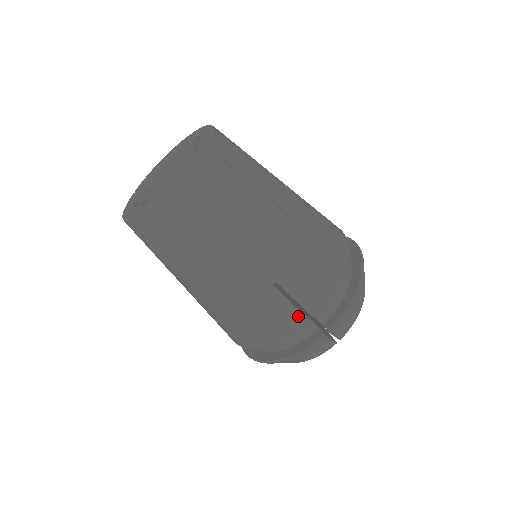
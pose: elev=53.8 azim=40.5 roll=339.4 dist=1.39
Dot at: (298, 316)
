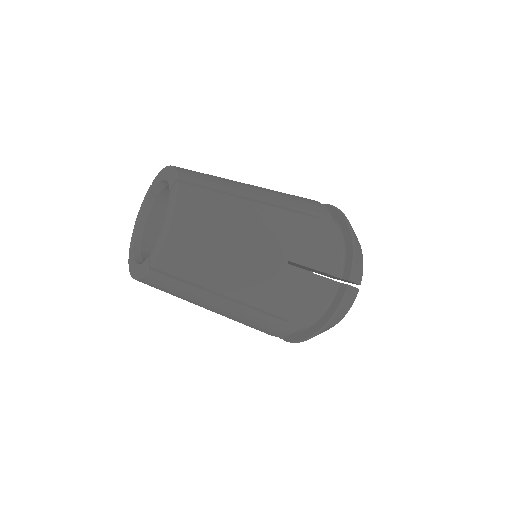
Dot at: occluded
